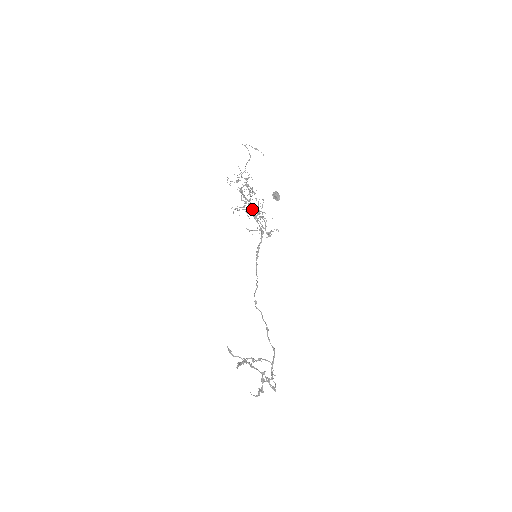
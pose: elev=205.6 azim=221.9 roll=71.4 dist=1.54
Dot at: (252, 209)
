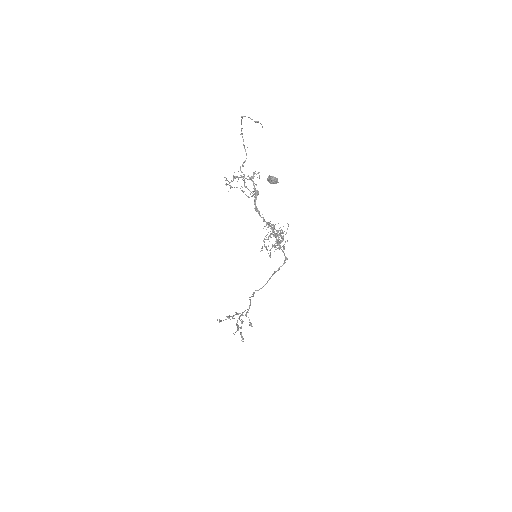
Dot at: (275, 235)
